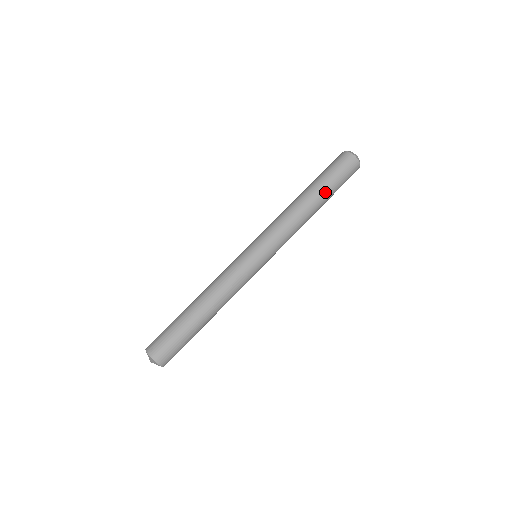
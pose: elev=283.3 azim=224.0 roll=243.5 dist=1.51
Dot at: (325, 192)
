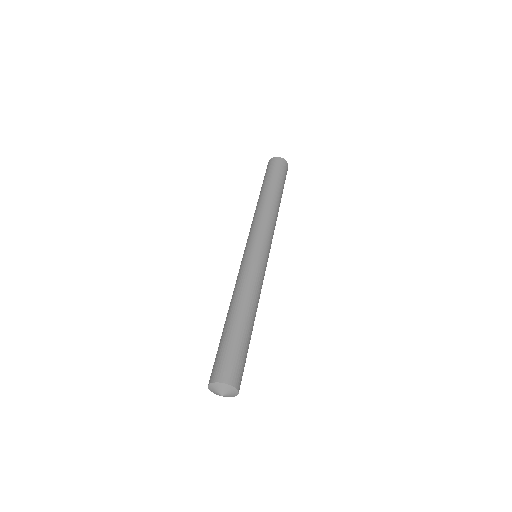
Dot at: (267, 185)
